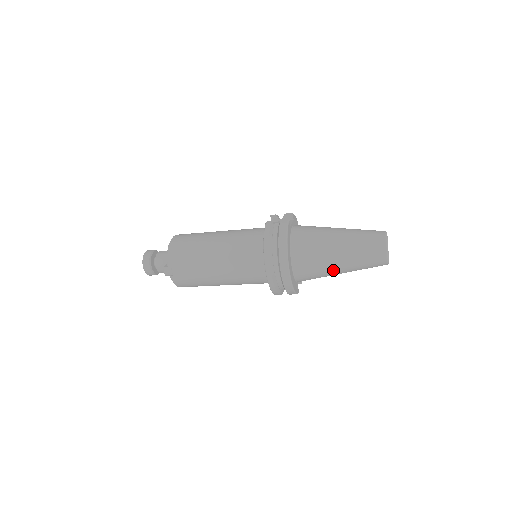
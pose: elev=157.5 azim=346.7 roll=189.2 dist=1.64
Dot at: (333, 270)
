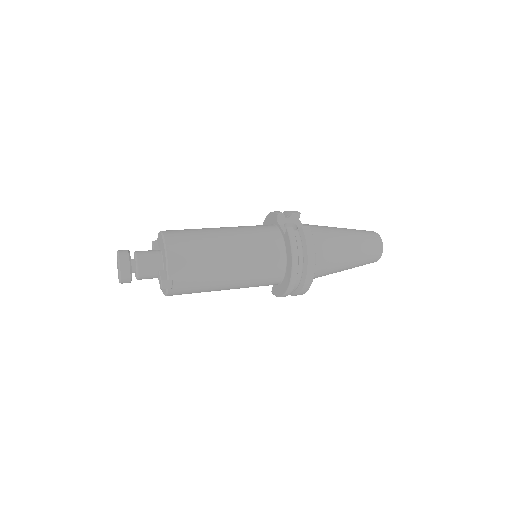
Dot at: (336, 272)
